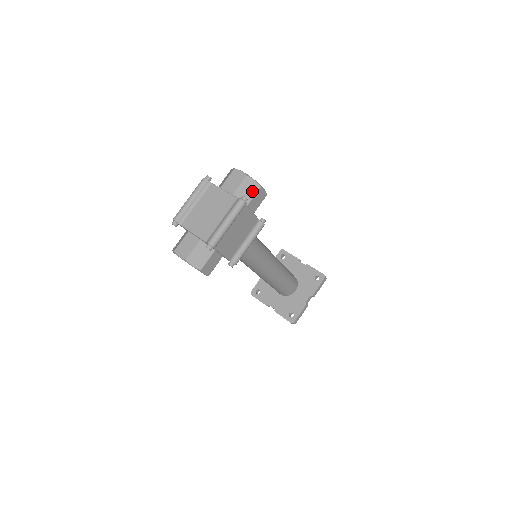
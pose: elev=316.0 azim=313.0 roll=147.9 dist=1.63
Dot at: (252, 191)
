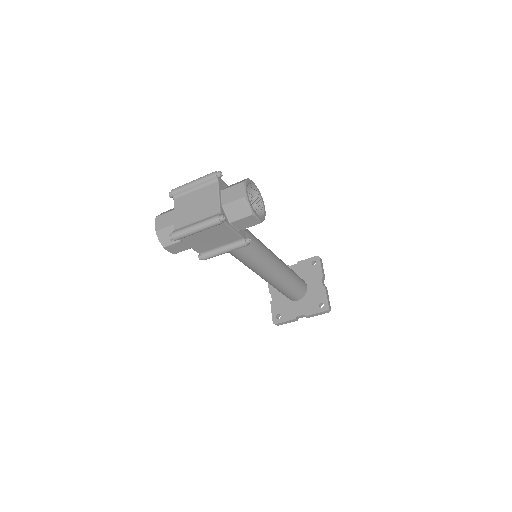
Dot at: (242, 213)
